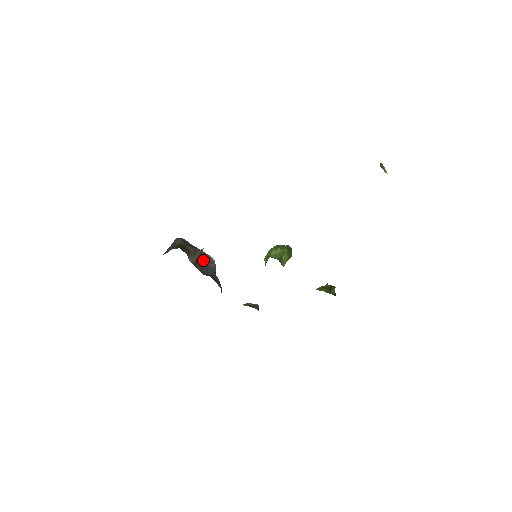
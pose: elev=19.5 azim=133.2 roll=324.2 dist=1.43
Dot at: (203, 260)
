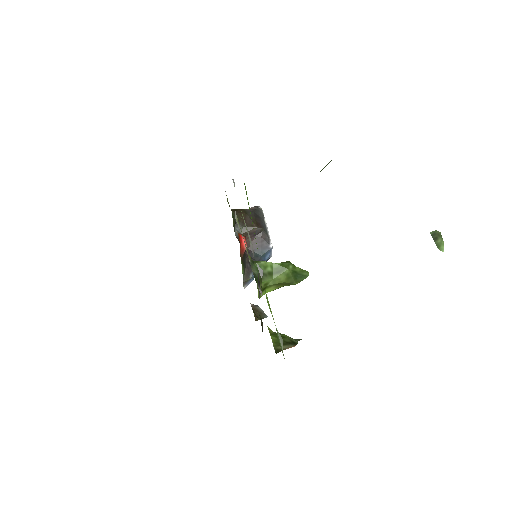
Dot at: (257, 239)
